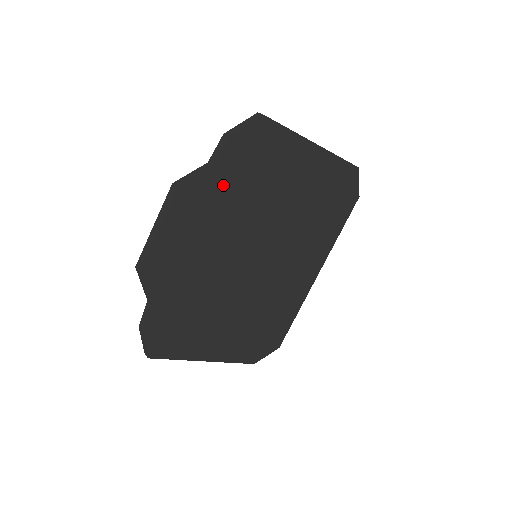
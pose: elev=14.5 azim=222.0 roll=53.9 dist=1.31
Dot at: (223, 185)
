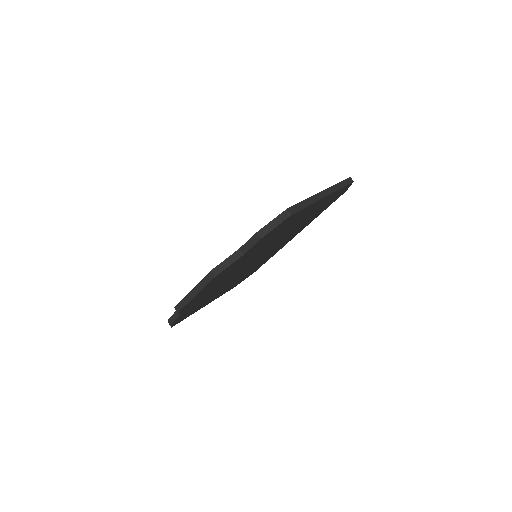
Dot at: (247, 255)
